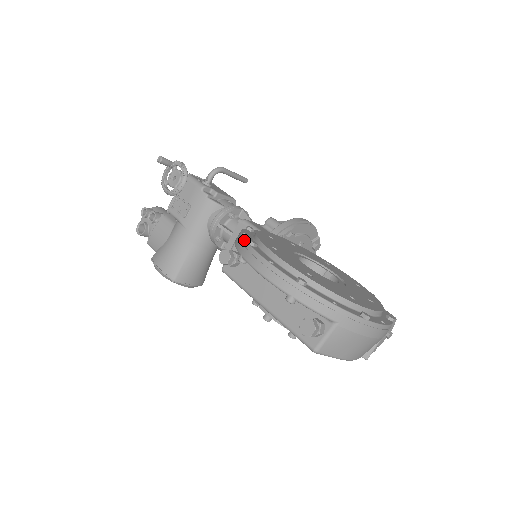
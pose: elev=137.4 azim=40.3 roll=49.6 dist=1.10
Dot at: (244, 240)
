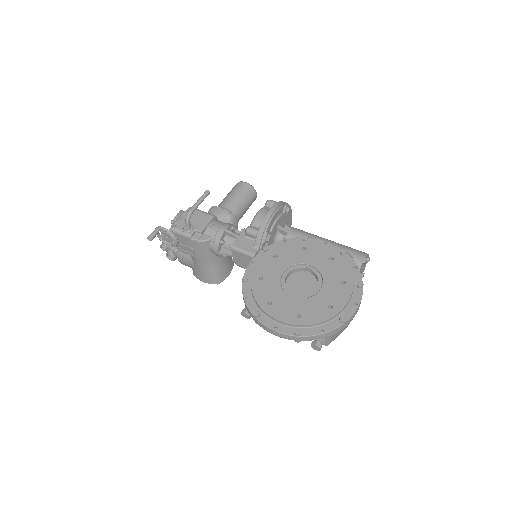
Dot at: (250, 313)
